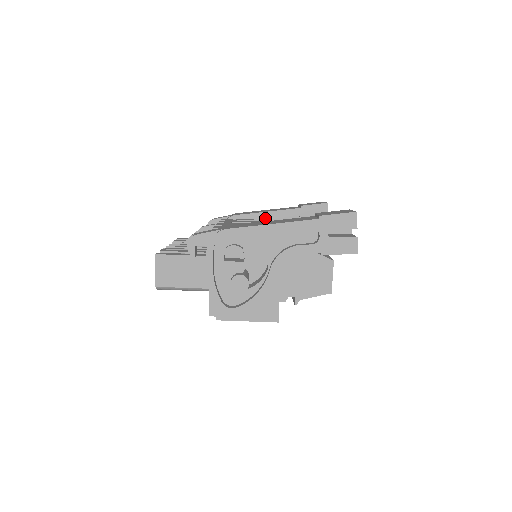
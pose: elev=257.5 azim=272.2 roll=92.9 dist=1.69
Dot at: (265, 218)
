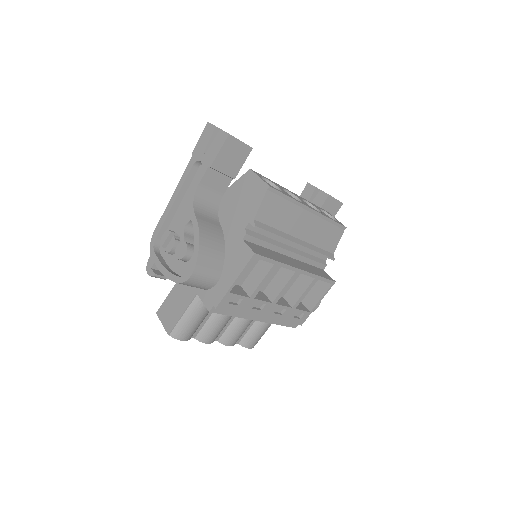
Dot at: occluded
